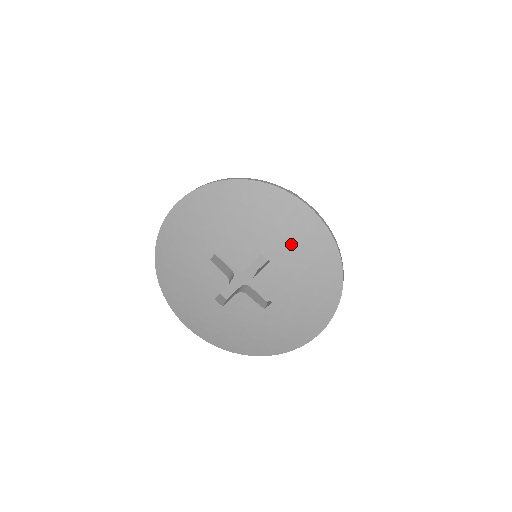
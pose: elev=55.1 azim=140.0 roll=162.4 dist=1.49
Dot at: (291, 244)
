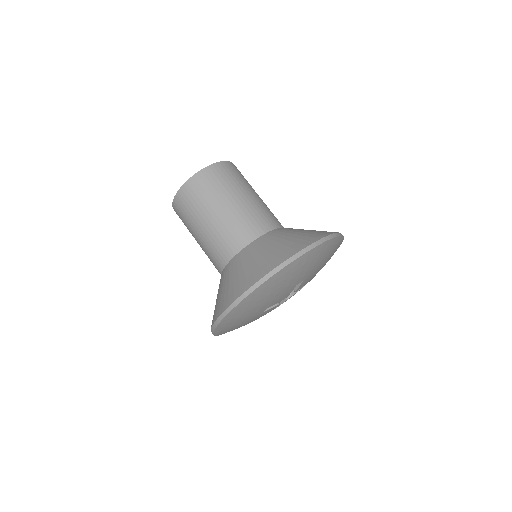
Dot at: (313, 266)
